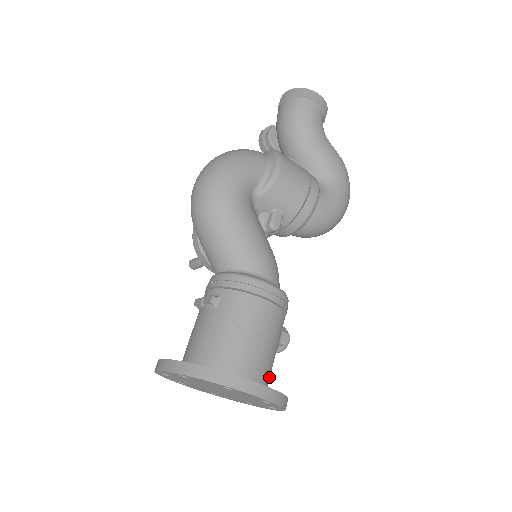
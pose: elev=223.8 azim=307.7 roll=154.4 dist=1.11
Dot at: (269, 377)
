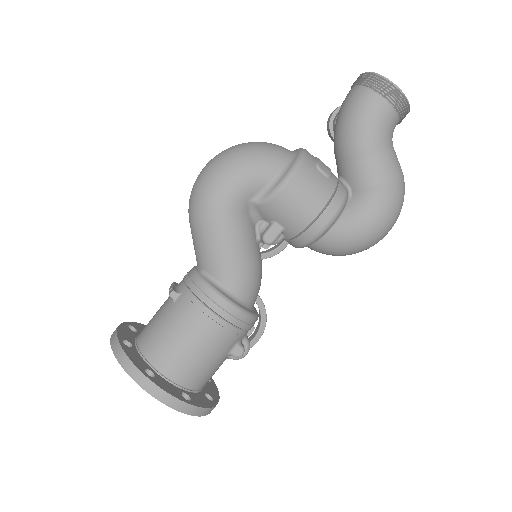
Dot at: (204, 381)
